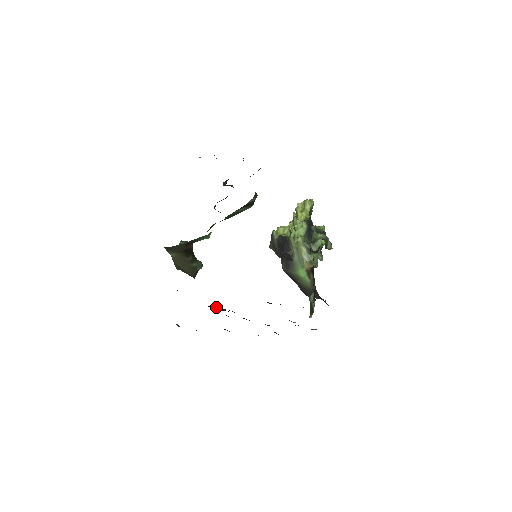
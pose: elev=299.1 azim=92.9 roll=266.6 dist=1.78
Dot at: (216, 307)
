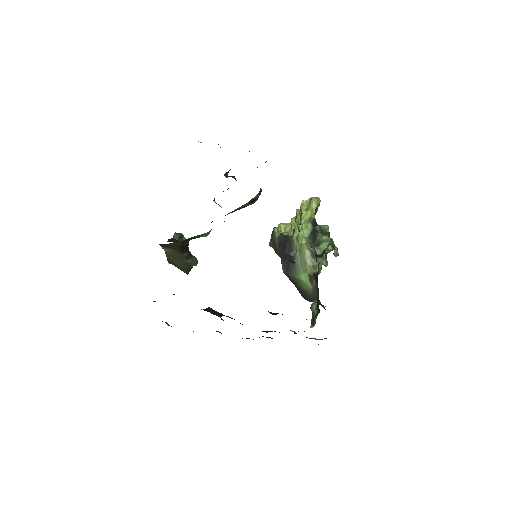
Dot at: (211, 311)
